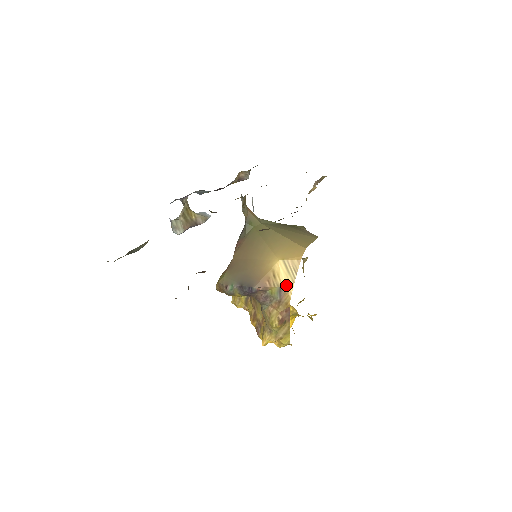
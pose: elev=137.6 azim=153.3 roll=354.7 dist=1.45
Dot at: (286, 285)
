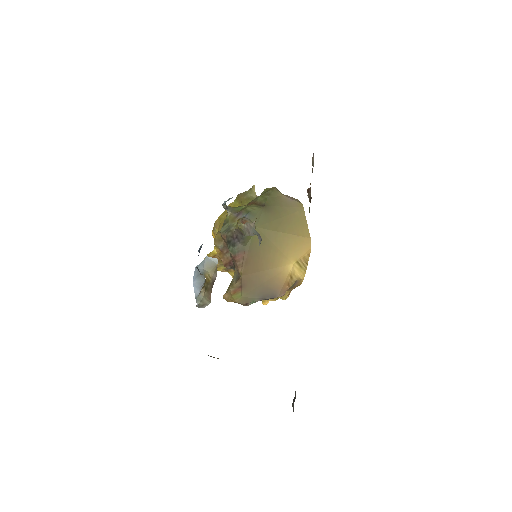
Dot at: (300, 277)
